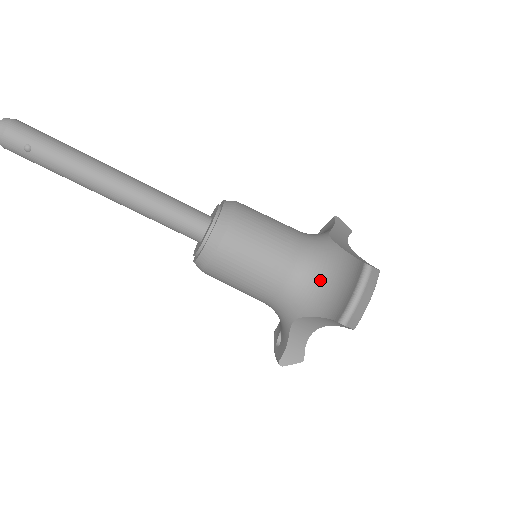
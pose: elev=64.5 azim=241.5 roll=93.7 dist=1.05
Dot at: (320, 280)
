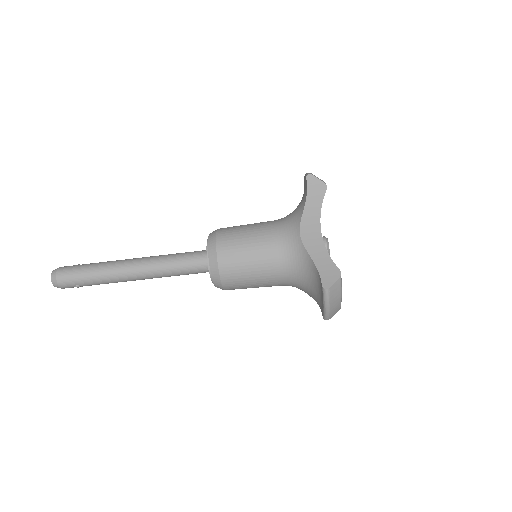
Dot at: (303, 281)
